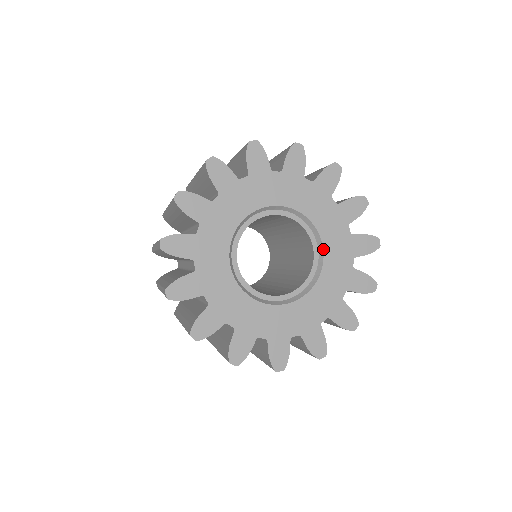
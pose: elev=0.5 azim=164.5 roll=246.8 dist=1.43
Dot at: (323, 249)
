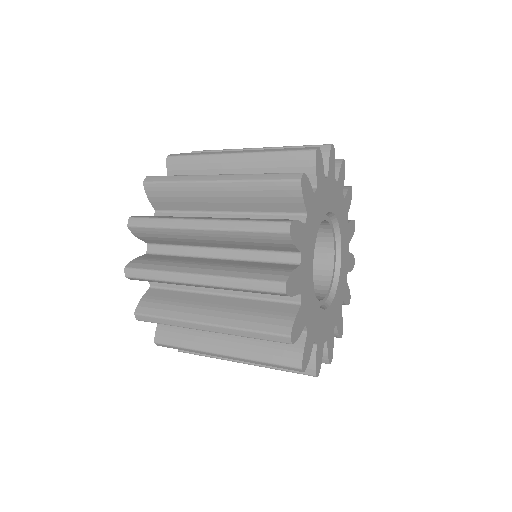
Dot at: (341, 243)
